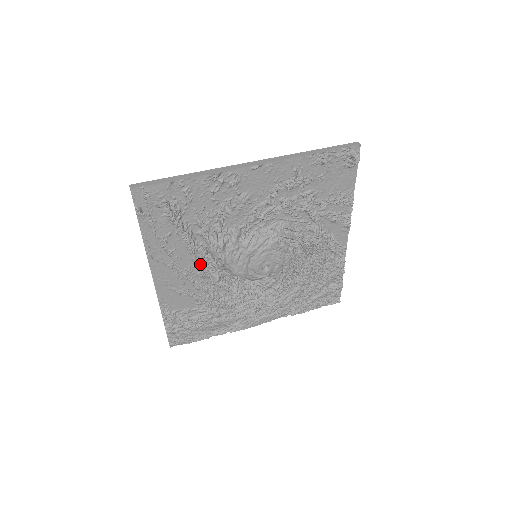
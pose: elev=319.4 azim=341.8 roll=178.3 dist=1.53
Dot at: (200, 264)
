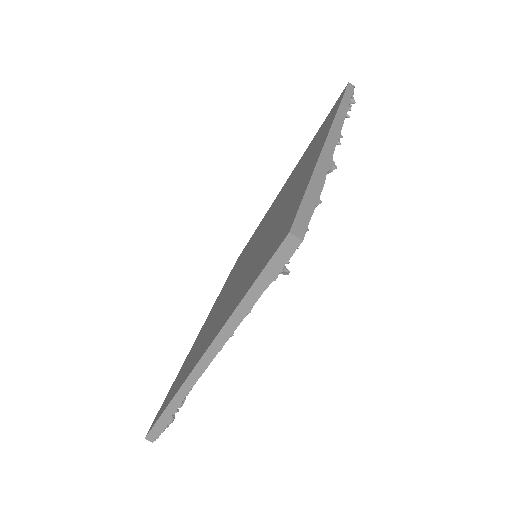
Dot at: occluded
